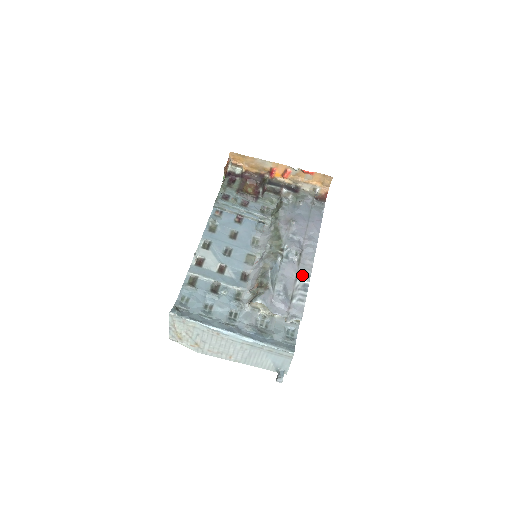
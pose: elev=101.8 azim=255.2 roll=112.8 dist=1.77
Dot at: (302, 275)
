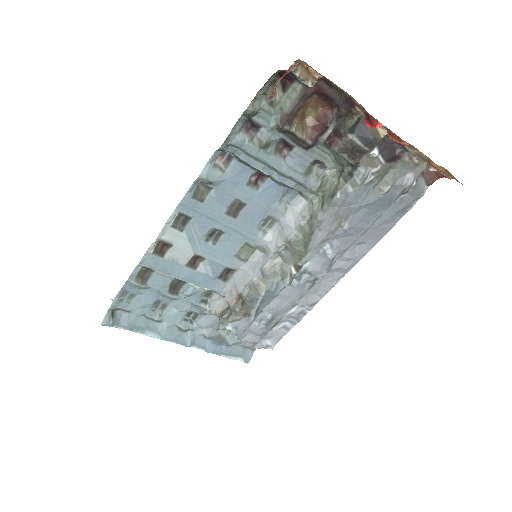
Dot at: (306, 302)
